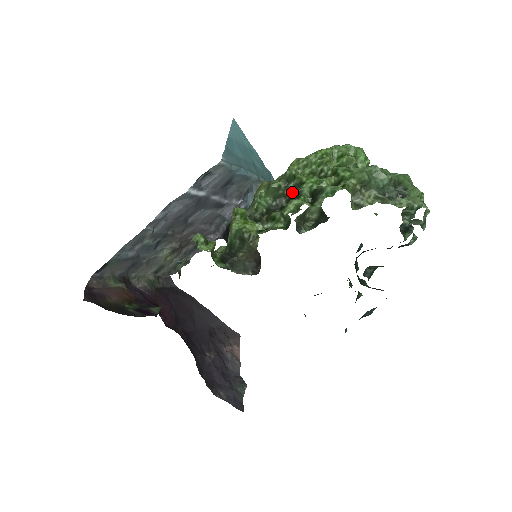
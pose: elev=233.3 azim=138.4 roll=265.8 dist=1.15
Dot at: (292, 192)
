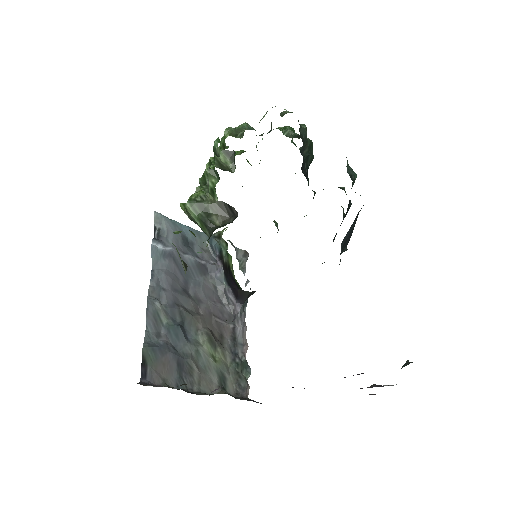
Dot at: occluded
